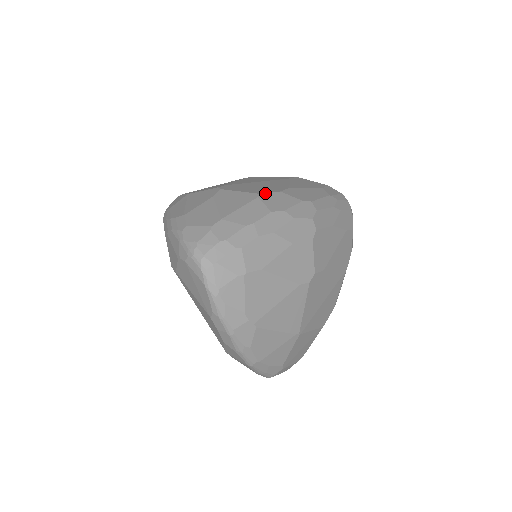
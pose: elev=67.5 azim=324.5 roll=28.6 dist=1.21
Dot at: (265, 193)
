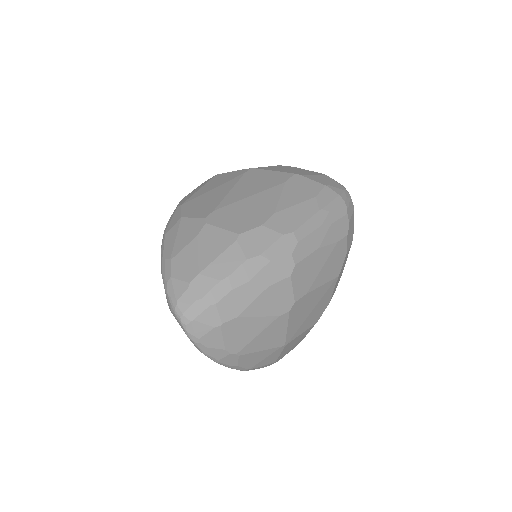
Dot at: (245, 232)
